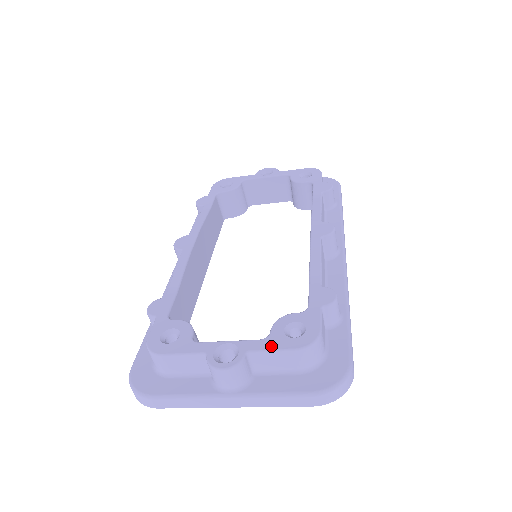
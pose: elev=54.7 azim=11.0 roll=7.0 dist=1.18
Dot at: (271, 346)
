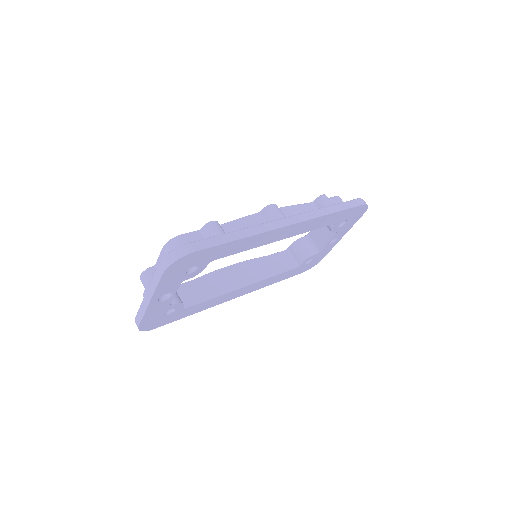
Dot at: occluded
